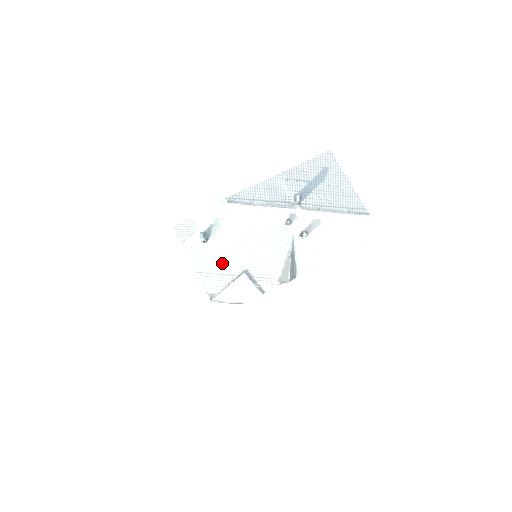
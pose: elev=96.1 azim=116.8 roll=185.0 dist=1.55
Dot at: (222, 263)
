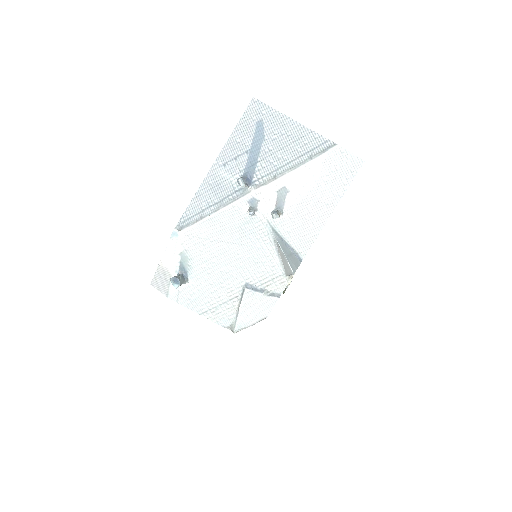
Dot at: (217, 292)
